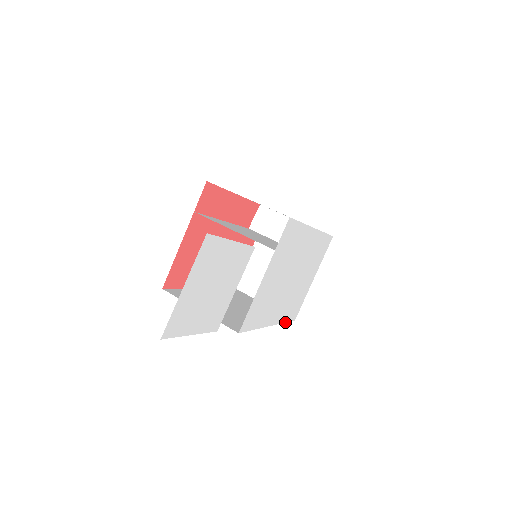
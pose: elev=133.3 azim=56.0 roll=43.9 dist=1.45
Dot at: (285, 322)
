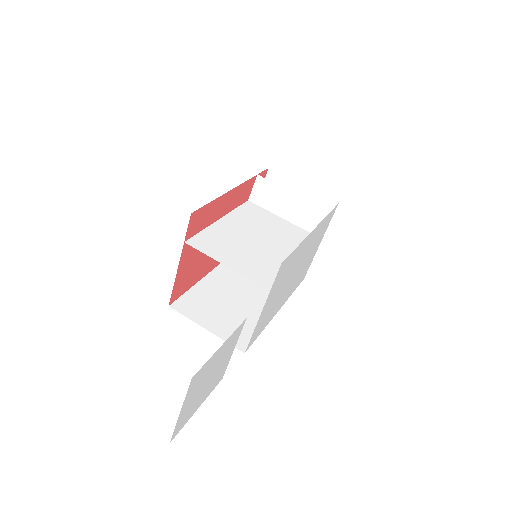
Dot at: occluded
